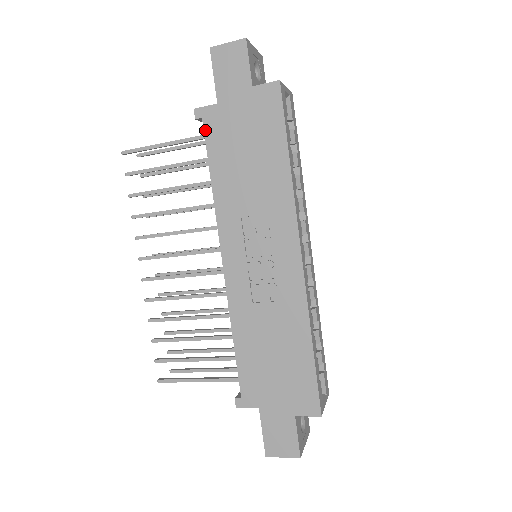
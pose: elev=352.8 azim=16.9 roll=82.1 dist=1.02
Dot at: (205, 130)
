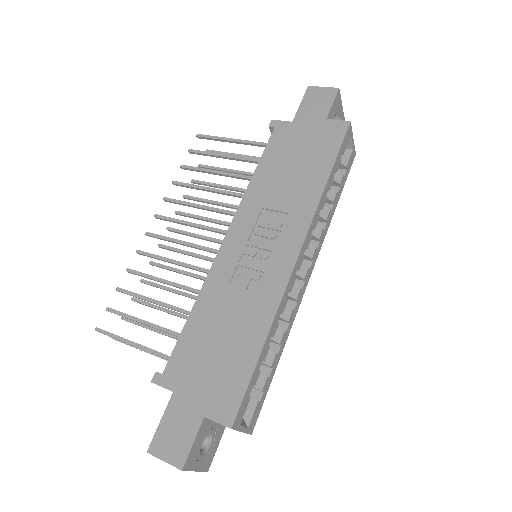
Dot at: (272, 136)
